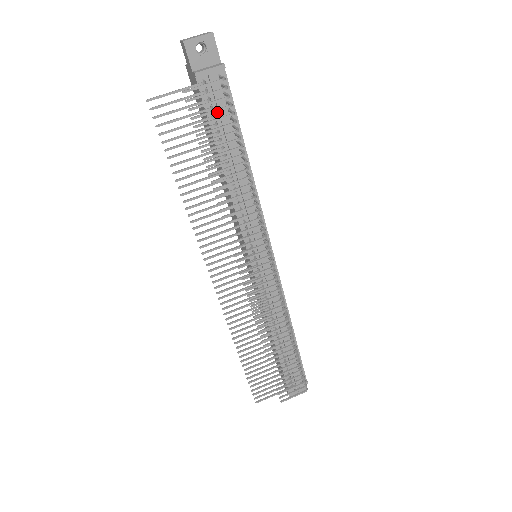
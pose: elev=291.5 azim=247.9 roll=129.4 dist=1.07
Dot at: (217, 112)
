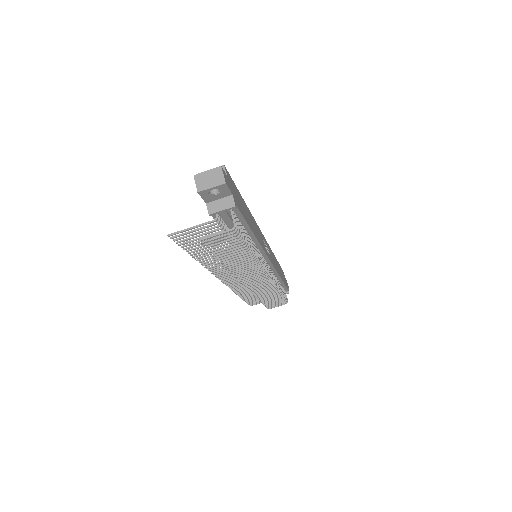
Dot at: (228, 222)
